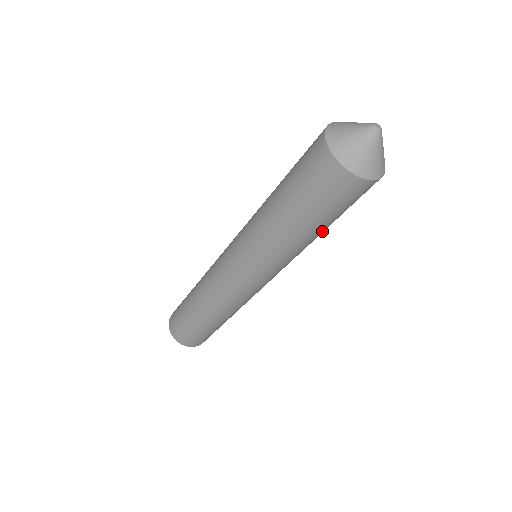
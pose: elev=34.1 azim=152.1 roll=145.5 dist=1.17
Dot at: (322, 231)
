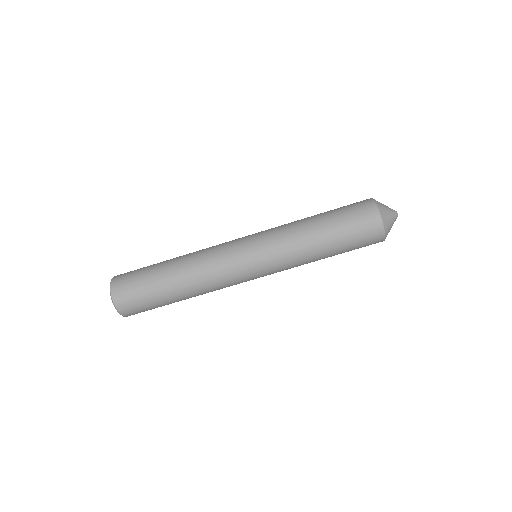
Dot at: (328, 254)
